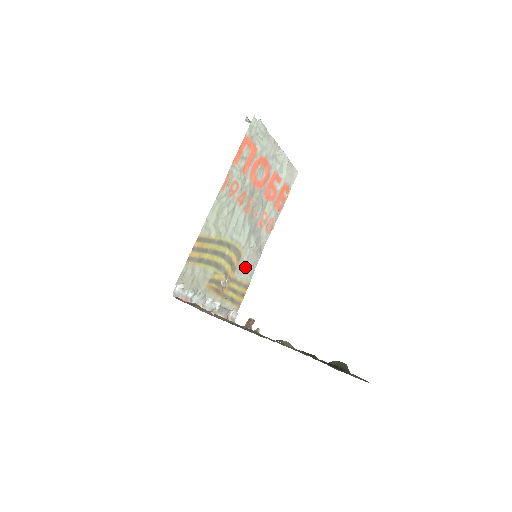
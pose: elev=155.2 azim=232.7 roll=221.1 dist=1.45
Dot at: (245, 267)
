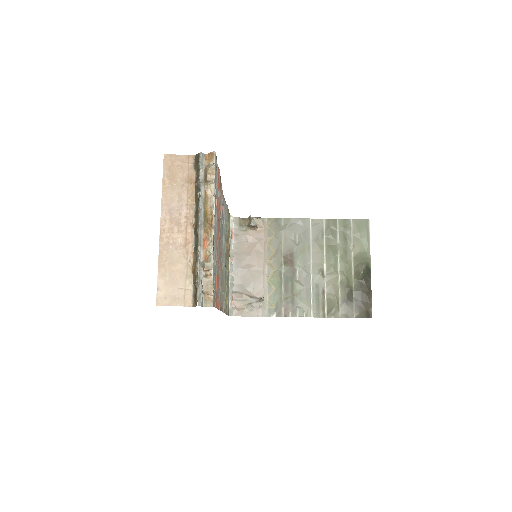
Dot at: occluded
